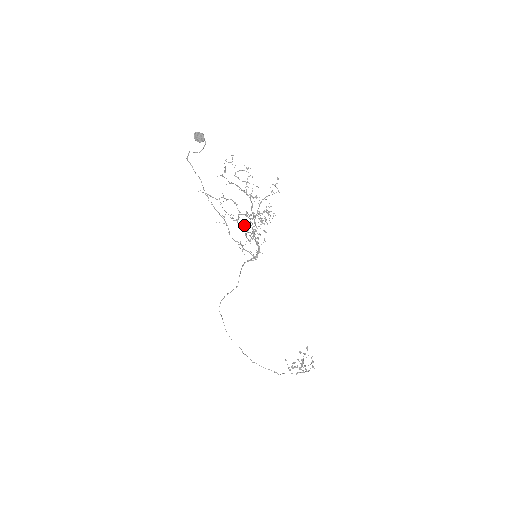
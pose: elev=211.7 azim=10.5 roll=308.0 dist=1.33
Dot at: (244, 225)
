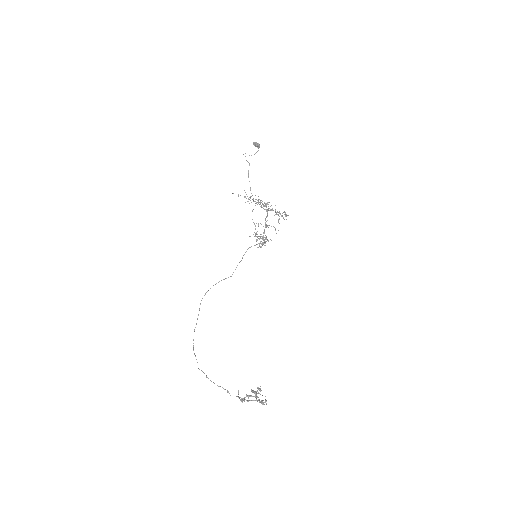
Dot at: (258, 224)
